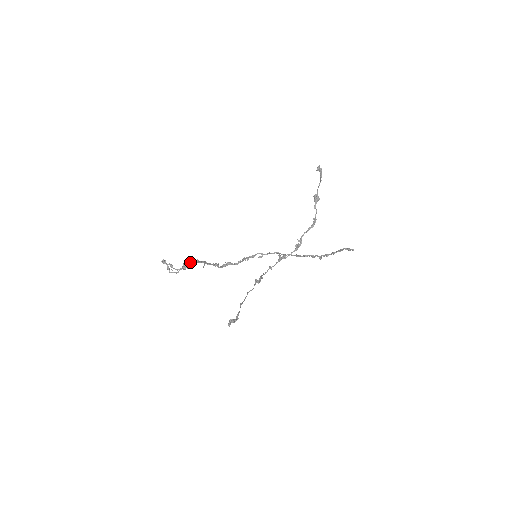
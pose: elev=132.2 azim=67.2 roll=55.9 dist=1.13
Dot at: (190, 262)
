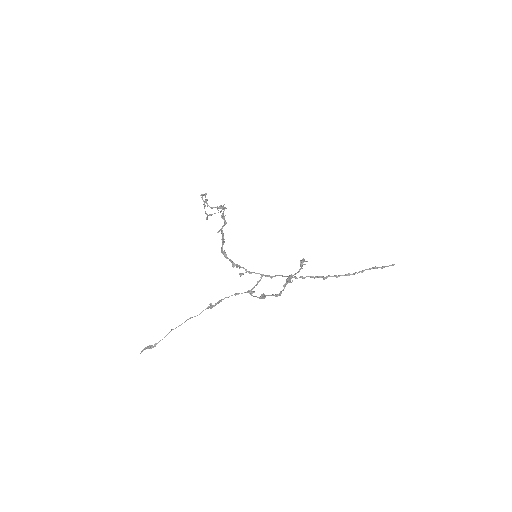
Dot at: (224, 208)
